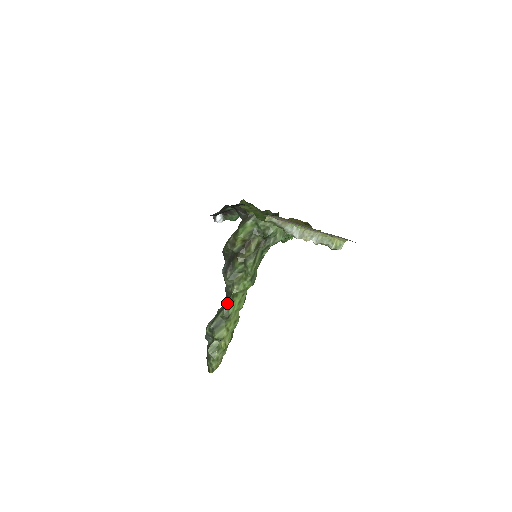
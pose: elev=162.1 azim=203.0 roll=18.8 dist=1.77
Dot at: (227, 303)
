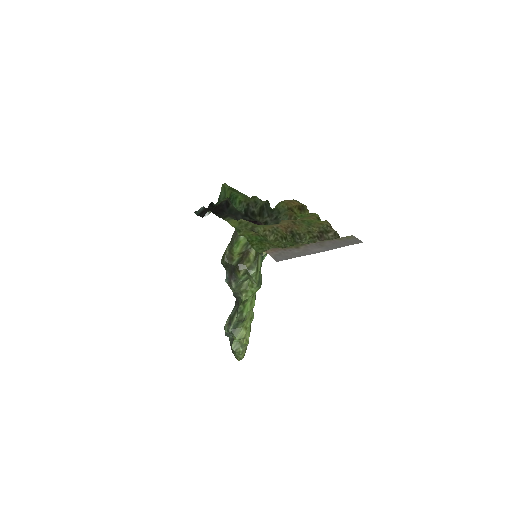
Dot at: (239, 309)
